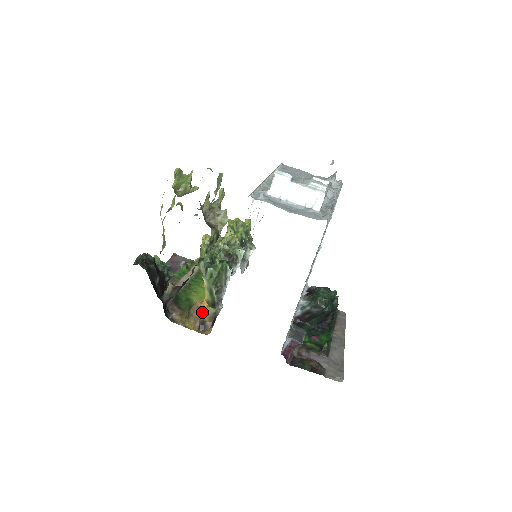
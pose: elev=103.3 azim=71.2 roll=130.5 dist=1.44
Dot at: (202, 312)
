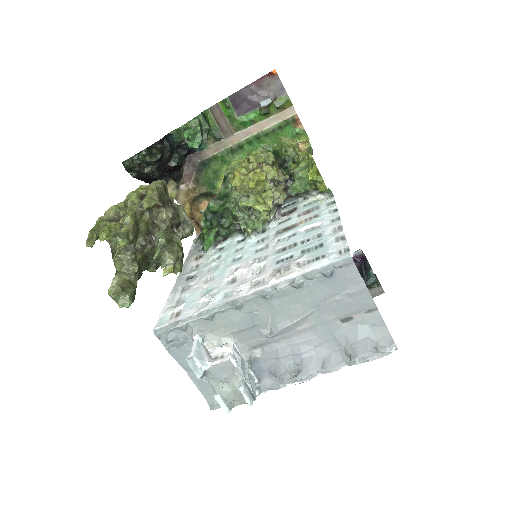
Dot at: (199, 216)
